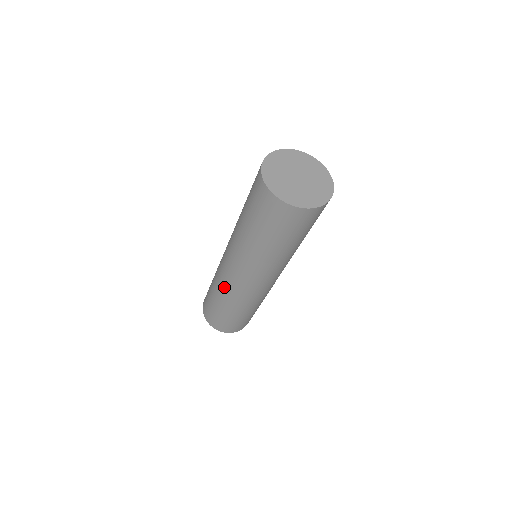
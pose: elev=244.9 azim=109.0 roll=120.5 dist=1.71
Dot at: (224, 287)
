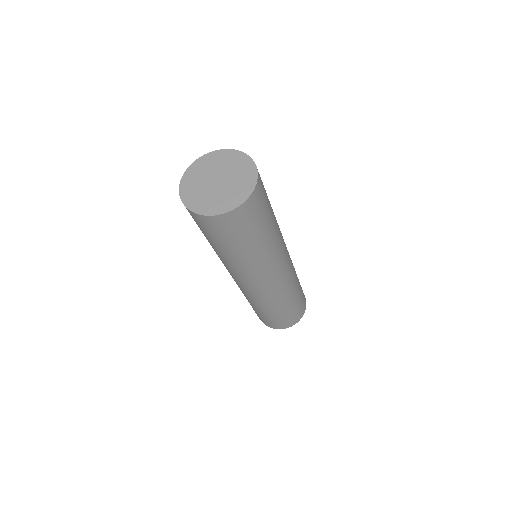
Dot at: (248, 297)
